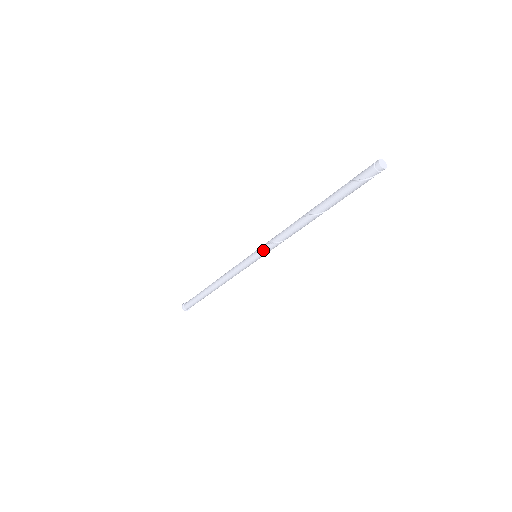
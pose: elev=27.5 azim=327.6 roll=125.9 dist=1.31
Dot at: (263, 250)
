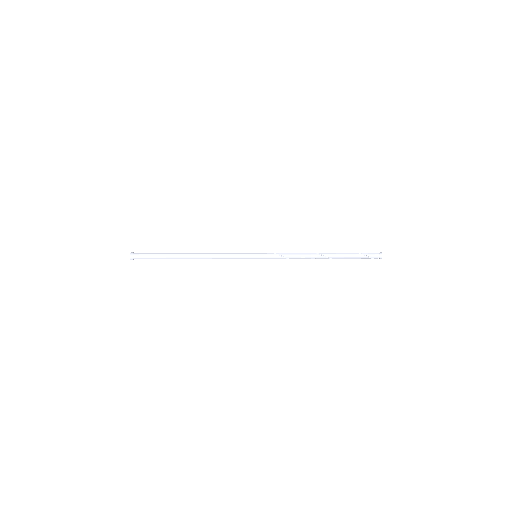
Dot at: (270, 256)
